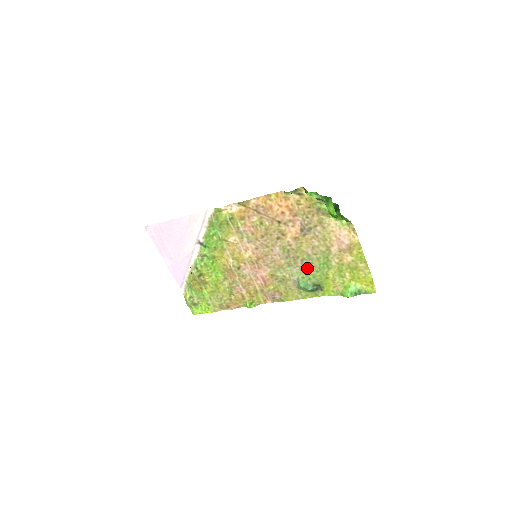
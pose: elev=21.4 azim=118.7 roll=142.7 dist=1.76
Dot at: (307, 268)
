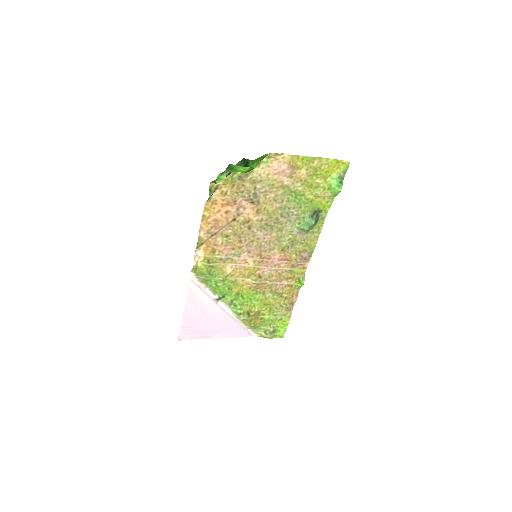
Dot at: (292, 215)
